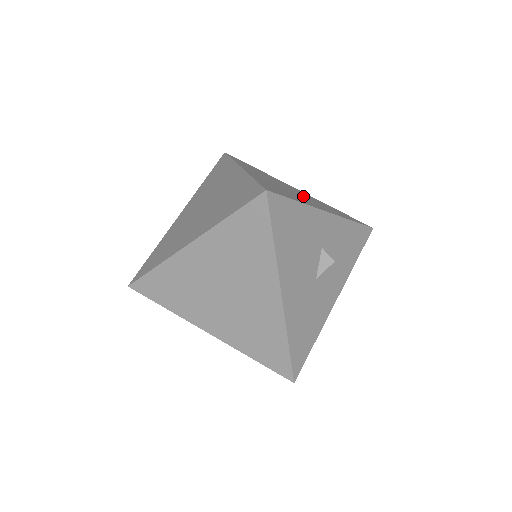
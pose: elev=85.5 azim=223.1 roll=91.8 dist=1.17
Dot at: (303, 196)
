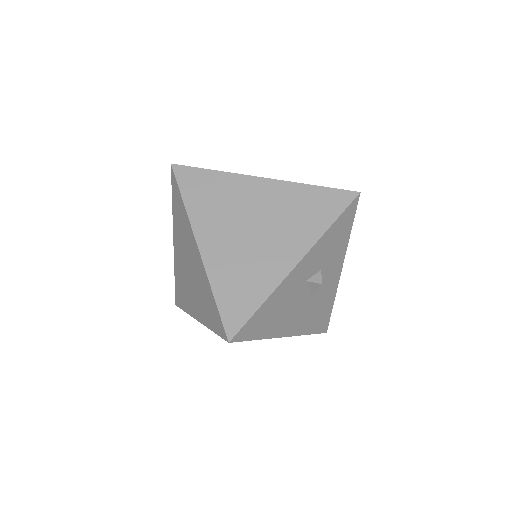
Dot at: (269, 228)
